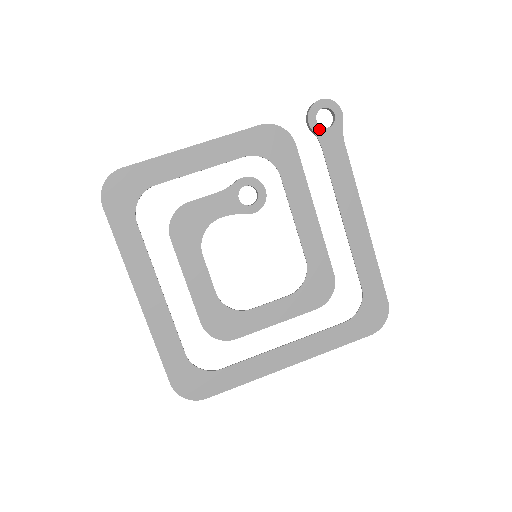
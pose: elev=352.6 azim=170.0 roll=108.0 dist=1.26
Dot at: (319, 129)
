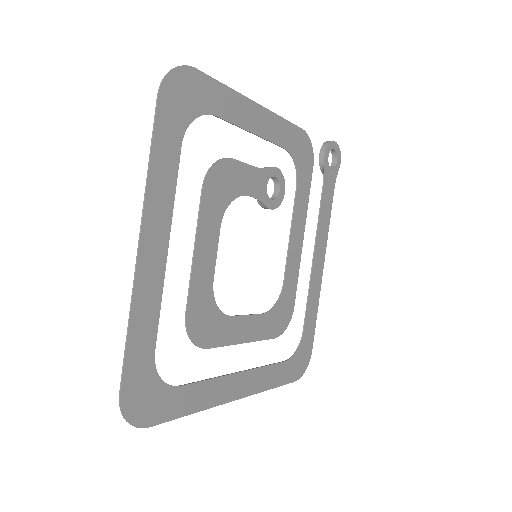
Dot at: (327, 165)
